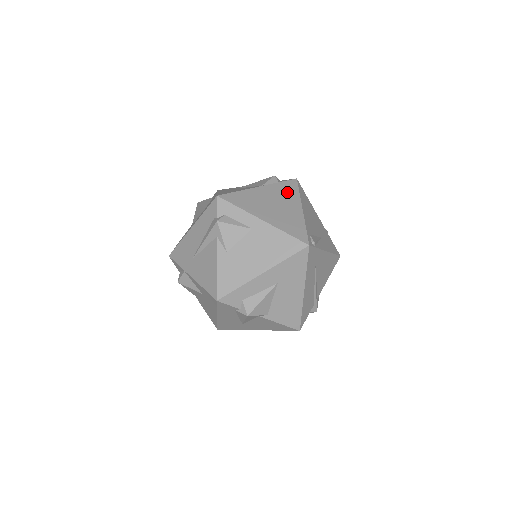
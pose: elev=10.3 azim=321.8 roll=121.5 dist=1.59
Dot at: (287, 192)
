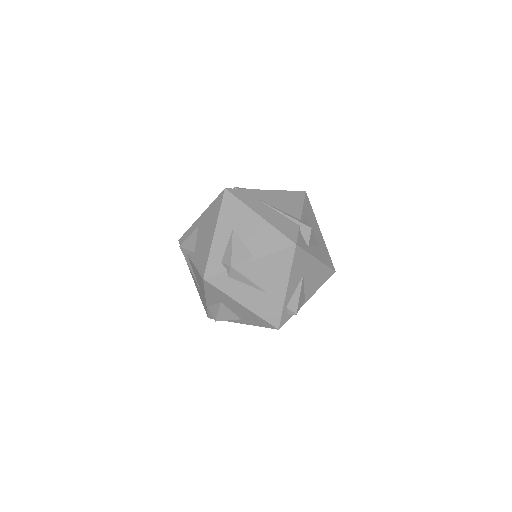
Dot at: occluded
